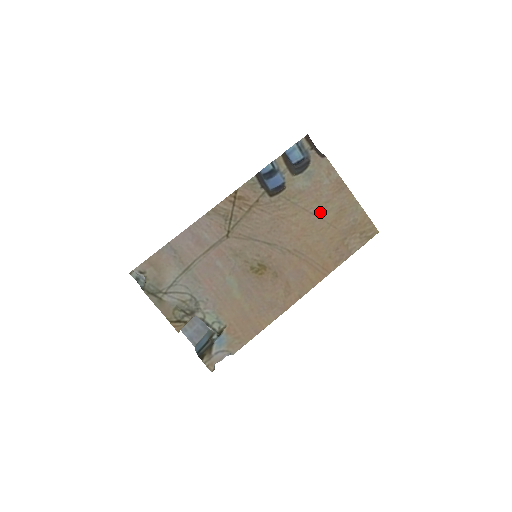
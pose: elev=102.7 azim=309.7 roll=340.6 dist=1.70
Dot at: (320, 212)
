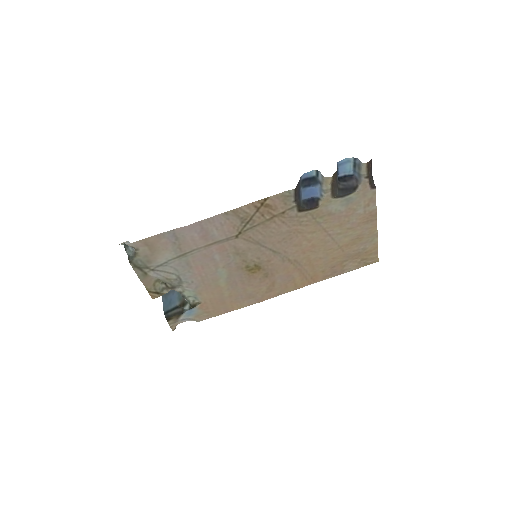
Dot at: (338, 235)
